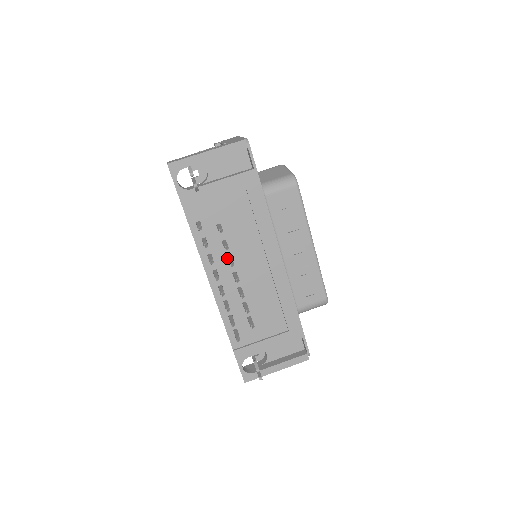
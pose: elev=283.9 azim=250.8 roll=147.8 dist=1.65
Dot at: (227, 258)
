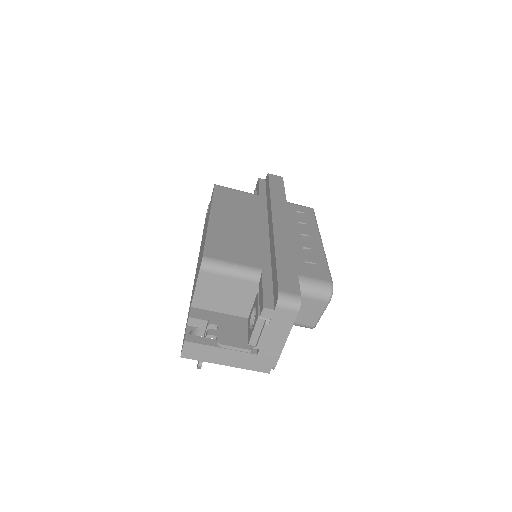
Dot at: occluded
